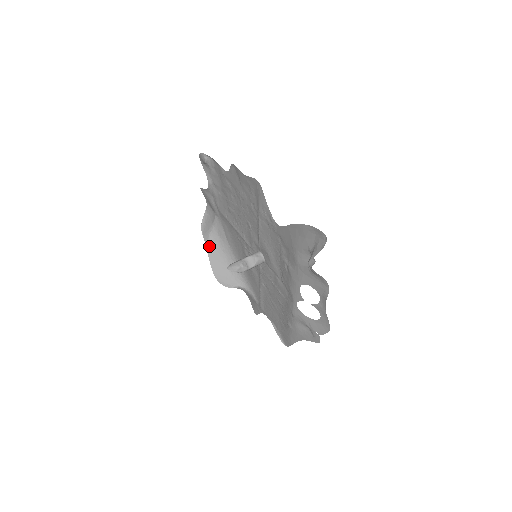
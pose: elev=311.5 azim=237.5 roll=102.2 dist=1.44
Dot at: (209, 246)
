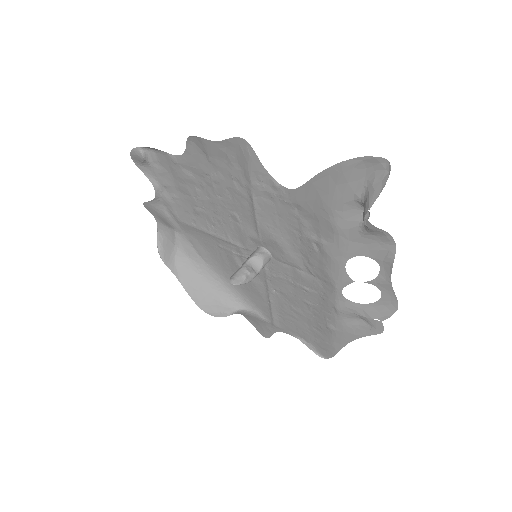
Dot at: (180, 274)
